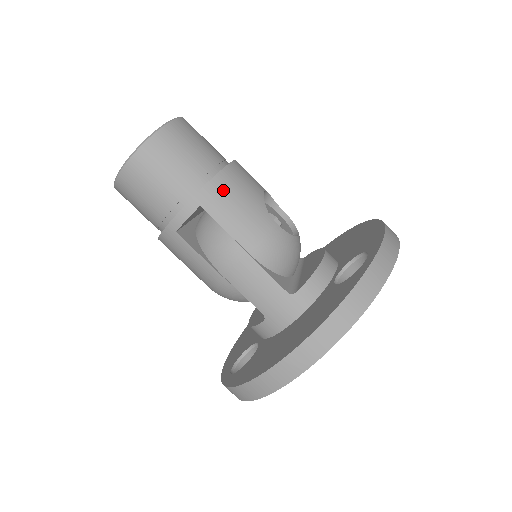
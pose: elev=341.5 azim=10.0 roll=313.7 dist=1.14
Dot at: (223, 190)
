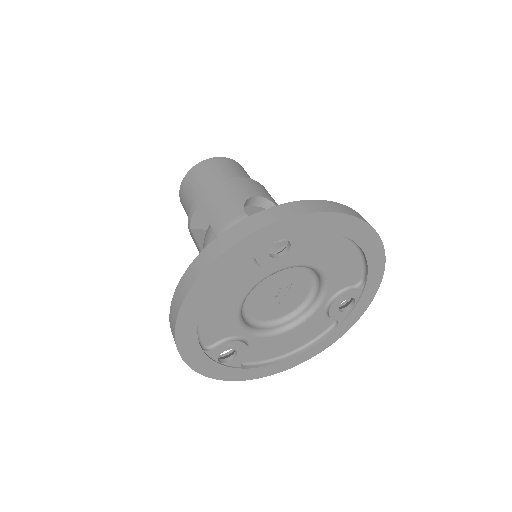
Dot at: (215, 192)
